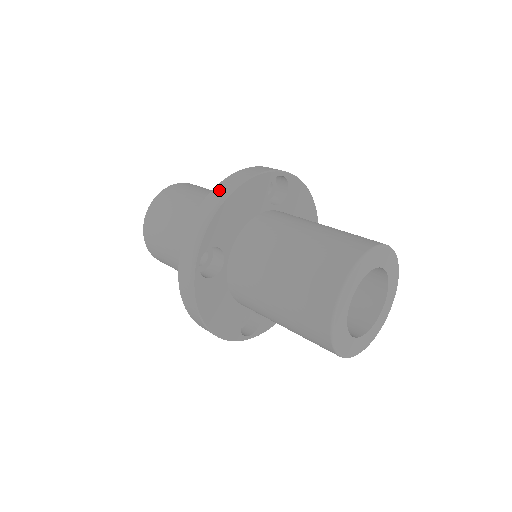
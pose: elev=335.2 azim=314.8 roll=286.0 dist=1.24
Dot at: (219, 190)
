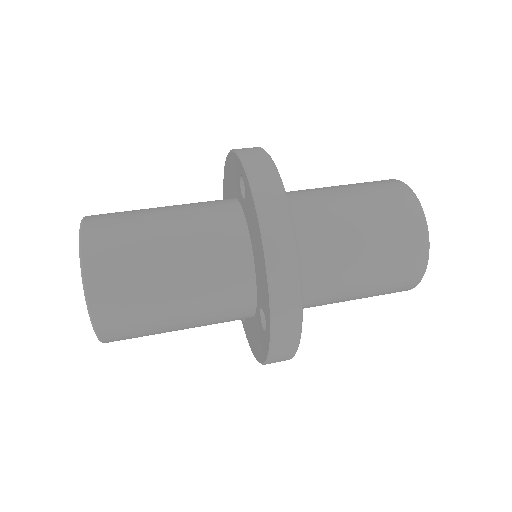
Dot at: (277, 247)
